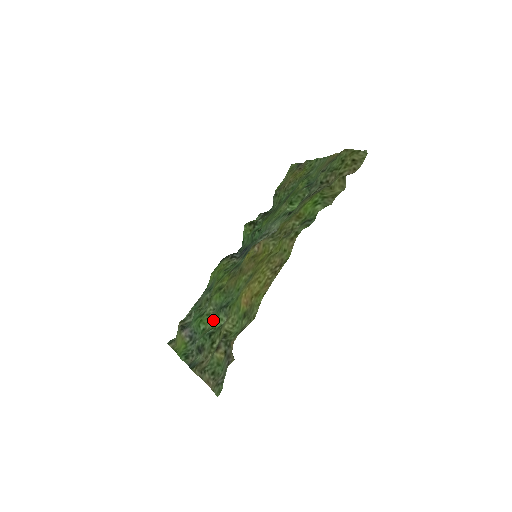
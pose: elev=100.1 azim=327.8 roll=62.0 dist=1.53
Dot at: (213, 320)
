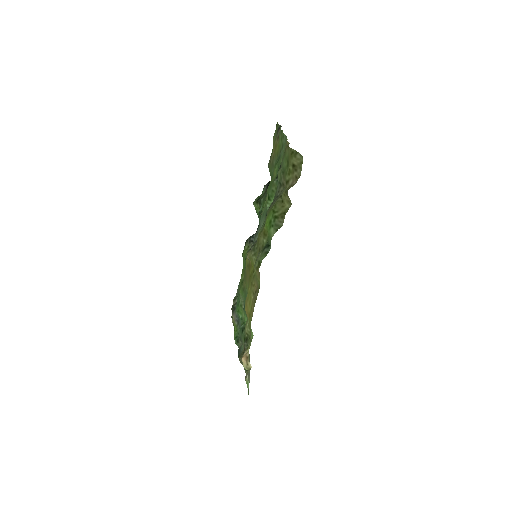
Dot at: occluded
